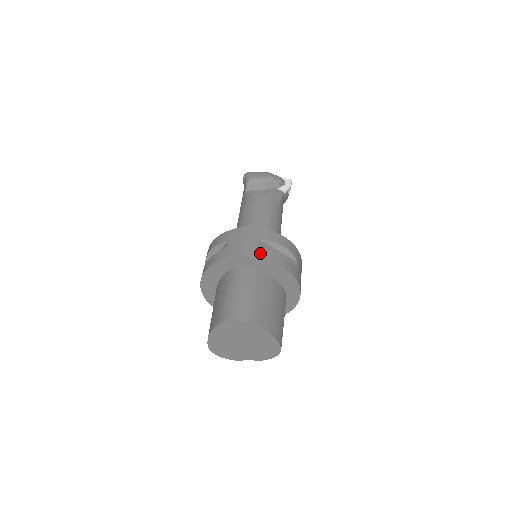
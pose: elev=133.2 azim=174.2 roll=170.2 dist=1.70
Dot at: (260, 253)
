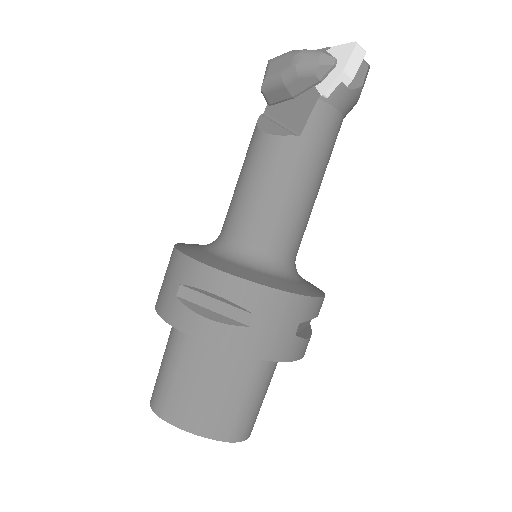
Dot at: (173, 314)
